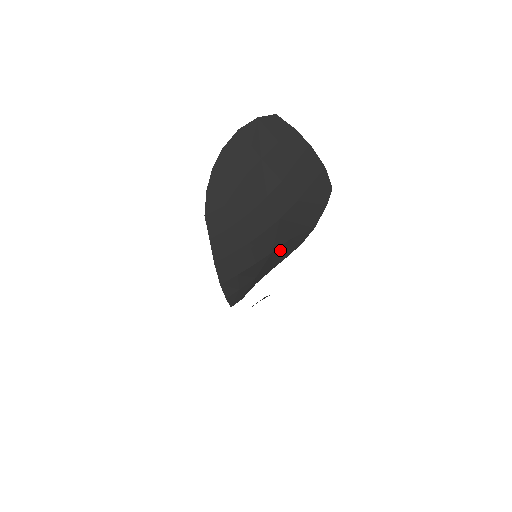
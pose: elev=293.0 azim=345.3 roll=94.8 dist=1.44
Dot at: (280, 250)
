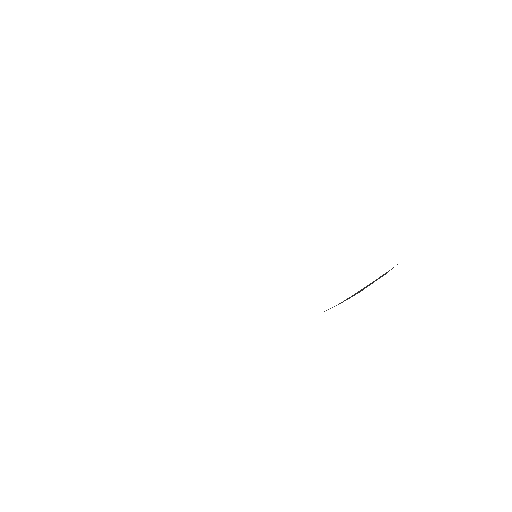
Dot at: occluded
